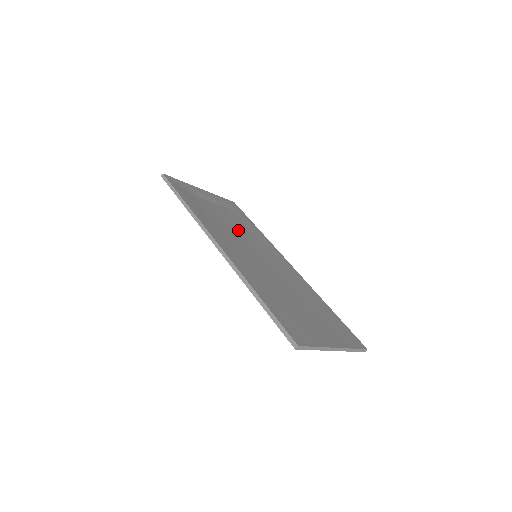
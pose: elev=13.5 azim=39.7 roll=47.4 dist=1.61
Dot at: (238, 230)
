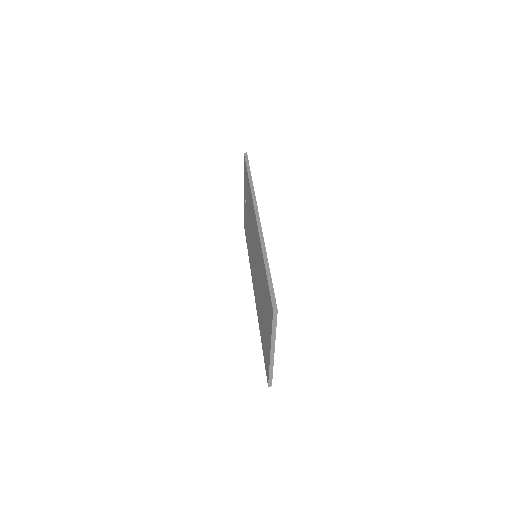
Dot at: occluded
